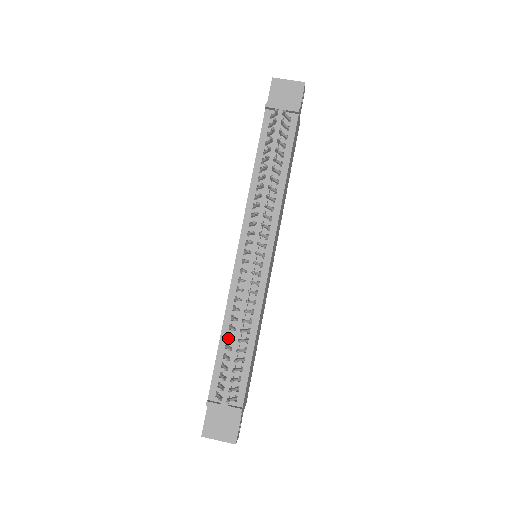
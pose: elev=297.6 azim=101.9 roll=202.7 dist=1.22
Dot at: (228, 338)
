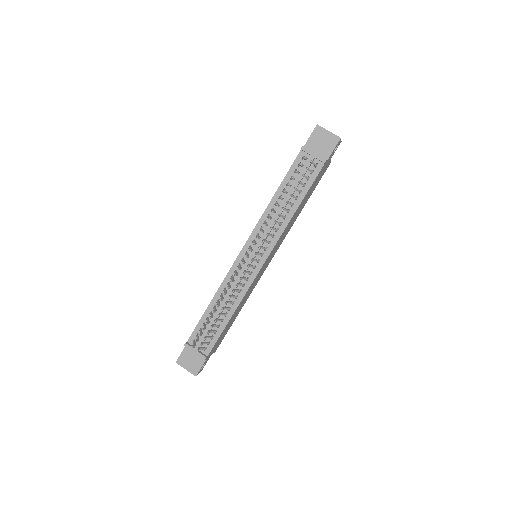
Dot at: occluded
